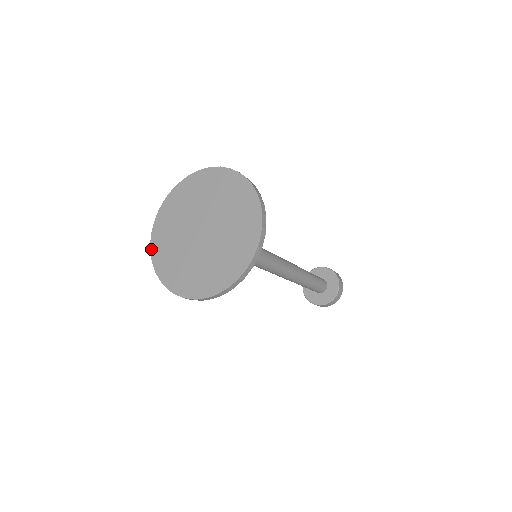
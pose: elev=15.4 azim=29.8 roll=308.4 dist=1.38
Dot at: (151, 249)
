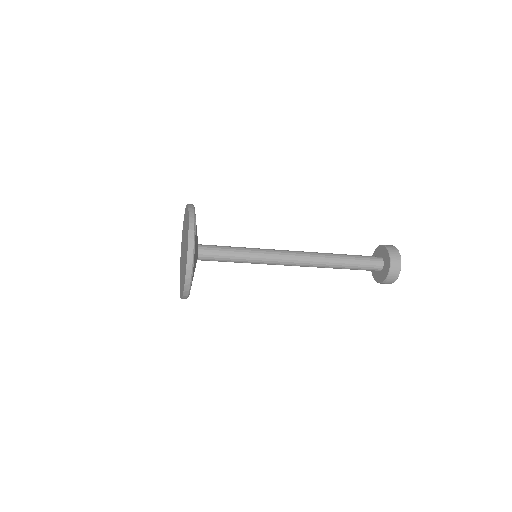
Dot at: (180, 257)
